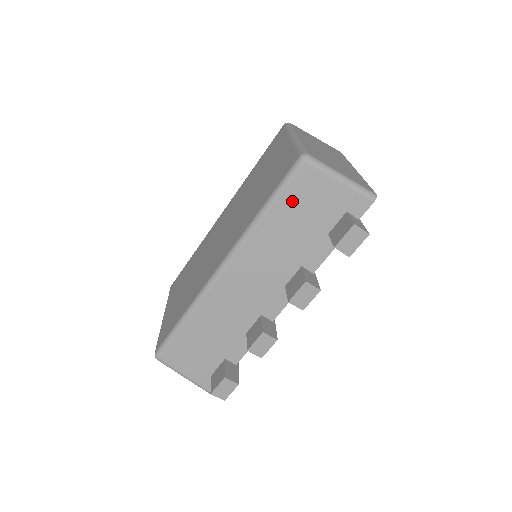
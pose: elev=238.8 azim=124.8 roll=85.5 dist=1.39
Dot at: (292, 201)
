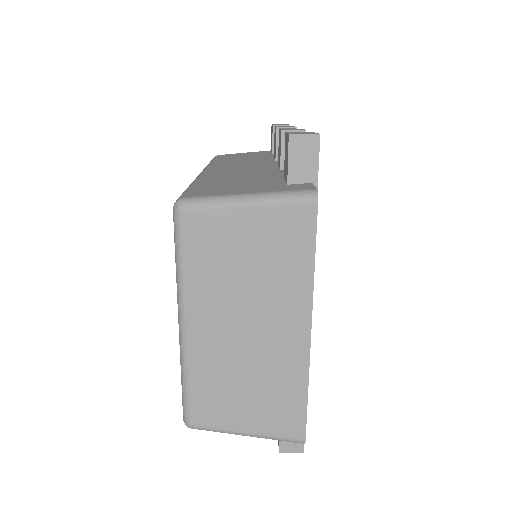
Dot at: occluded
